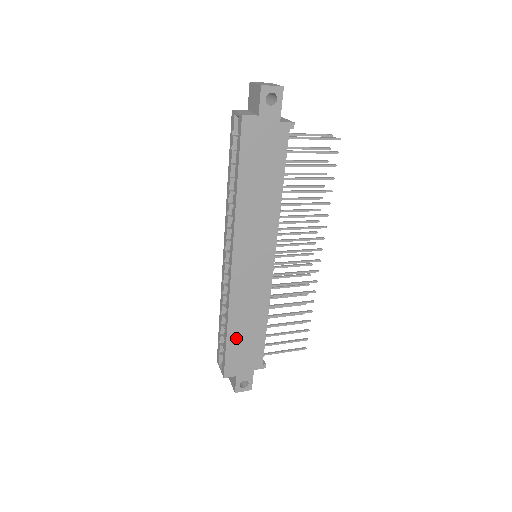
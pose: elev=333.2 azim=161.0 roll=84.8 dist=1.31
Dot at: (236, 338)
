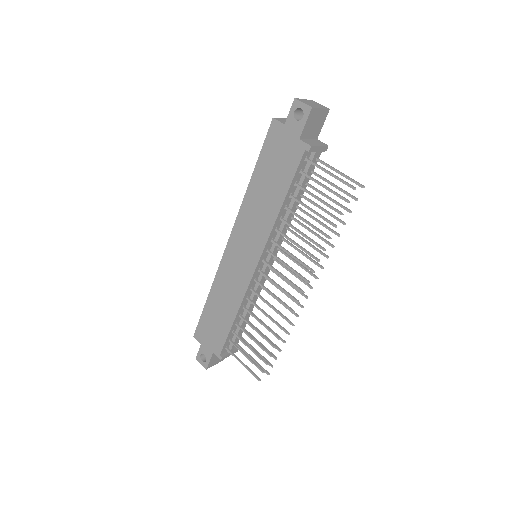
Dot at: (211, 311)
